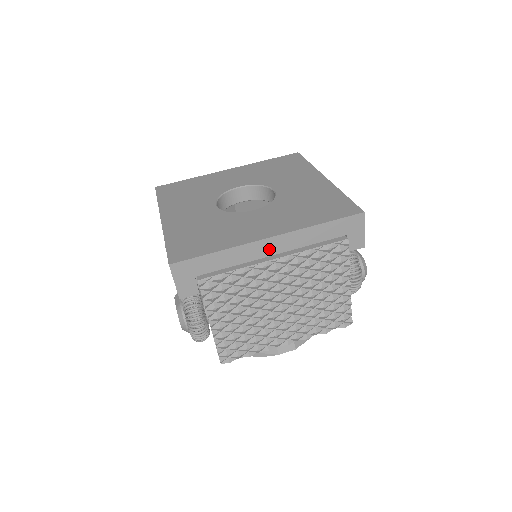
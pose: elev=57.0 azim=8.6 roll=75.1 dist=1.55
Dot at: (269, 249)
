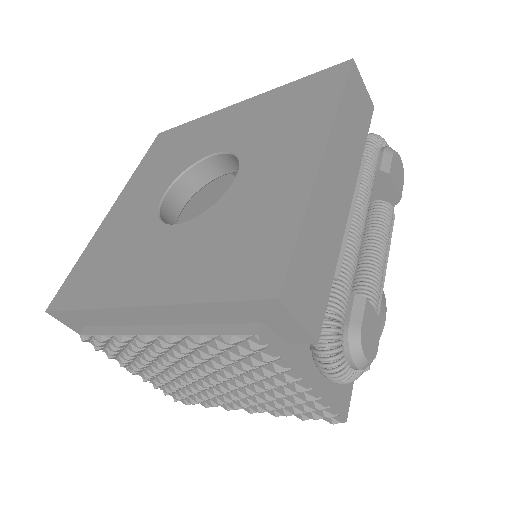
Dot at: (148, 318)
